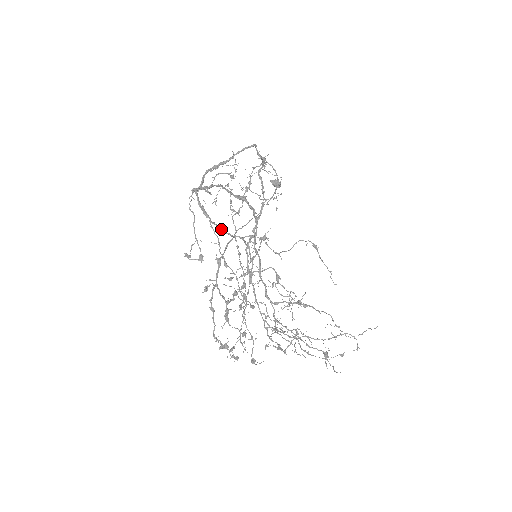
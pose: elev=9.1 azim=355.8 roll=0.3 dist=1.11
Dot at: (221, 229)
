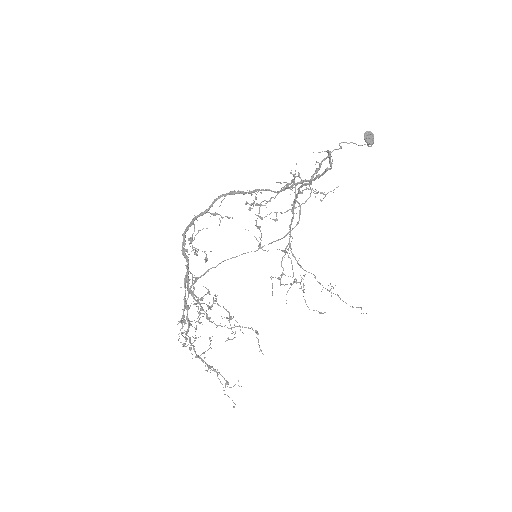
Dot at: (187, 284)
